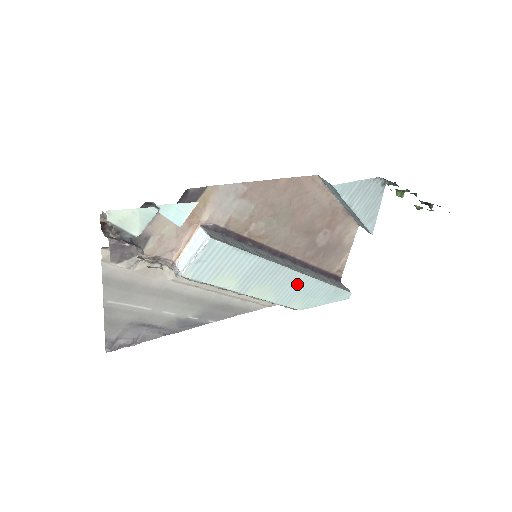
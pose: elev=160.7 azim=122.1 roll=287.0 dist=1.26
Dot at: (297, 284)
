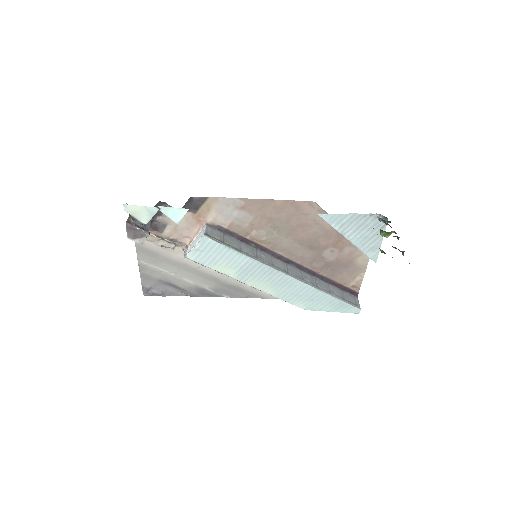
Dot at: (295, 287)
